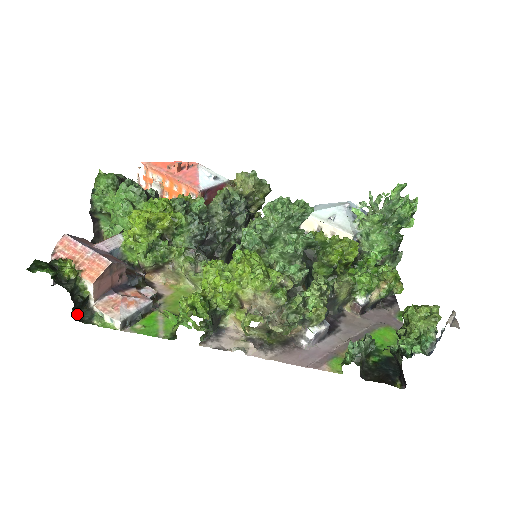
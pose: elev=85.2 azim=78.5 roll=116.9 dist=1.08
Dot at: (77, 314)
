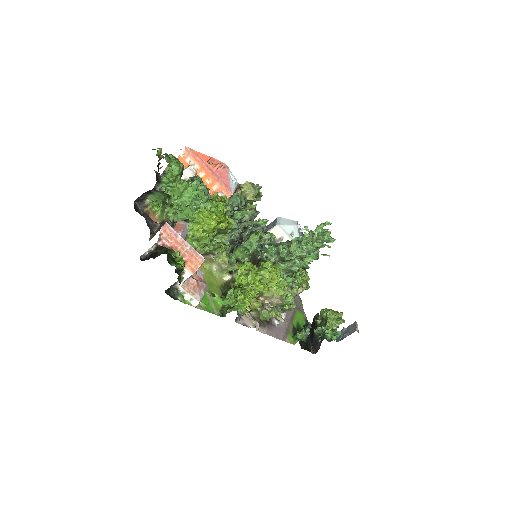
Dot at: (167, 290)
